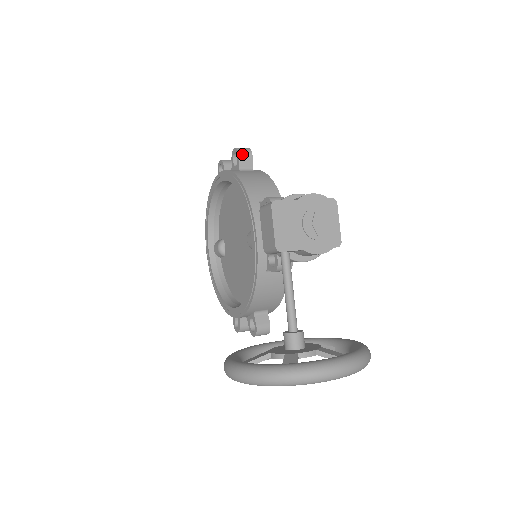
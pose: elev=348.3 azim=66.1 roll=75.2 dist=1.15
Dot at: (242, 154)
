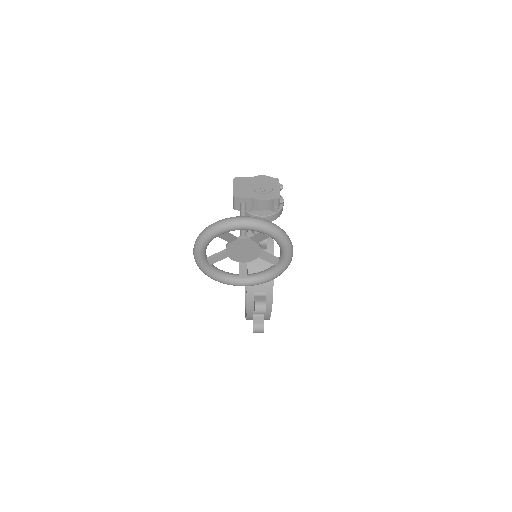
Dot at: occluded
